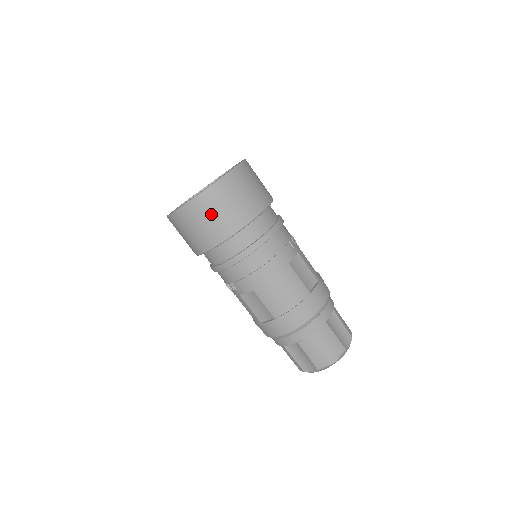
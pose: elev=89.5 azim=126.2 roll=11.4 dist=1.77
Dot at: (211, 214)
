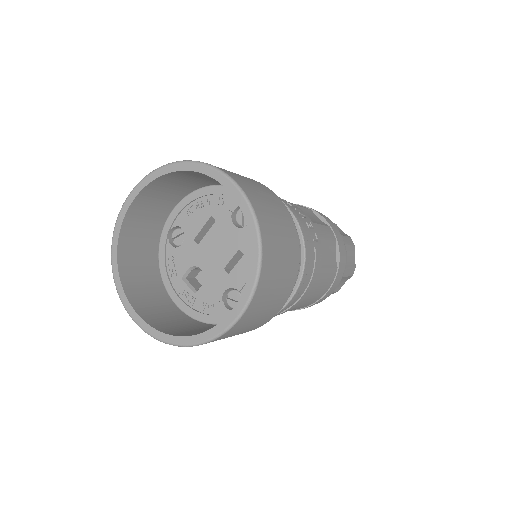
Dot at: (245, 328)
